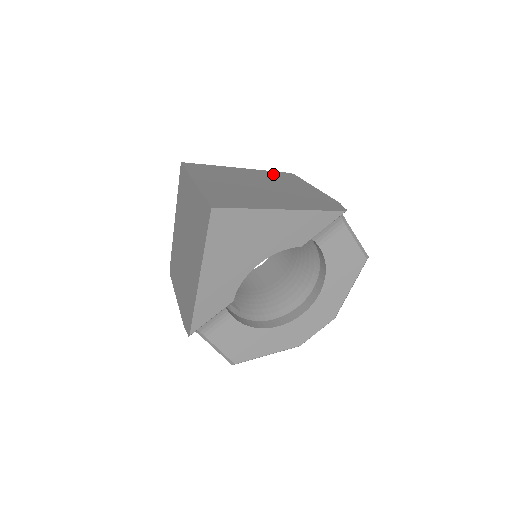
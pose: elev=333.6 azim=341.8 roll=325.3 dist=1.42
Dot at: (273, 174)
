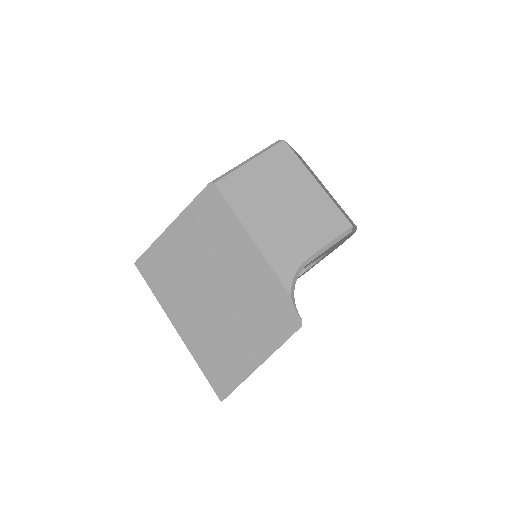
Dot at: (202, 218)
